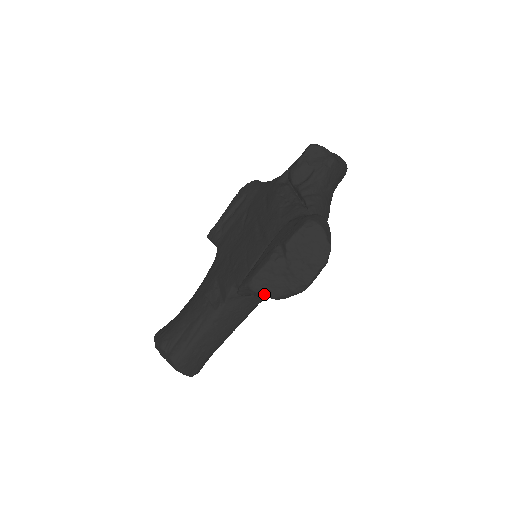
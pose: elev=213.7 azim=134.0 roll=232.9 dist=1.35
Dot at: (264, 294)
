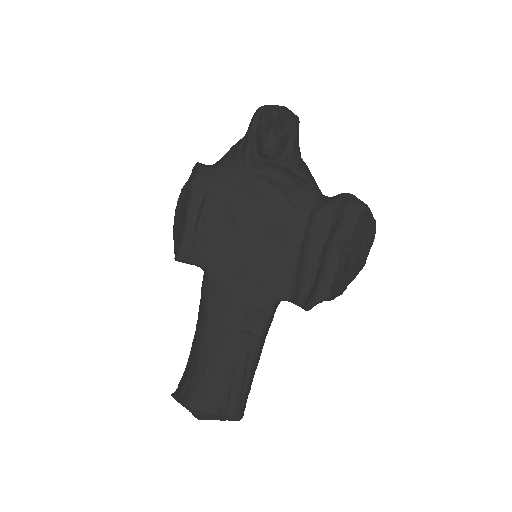
Dot at: occluded
